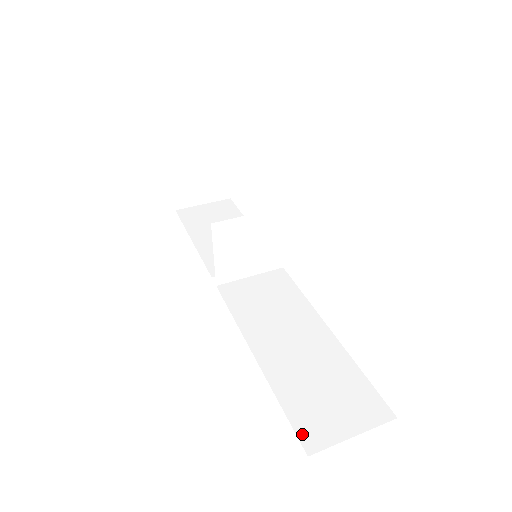
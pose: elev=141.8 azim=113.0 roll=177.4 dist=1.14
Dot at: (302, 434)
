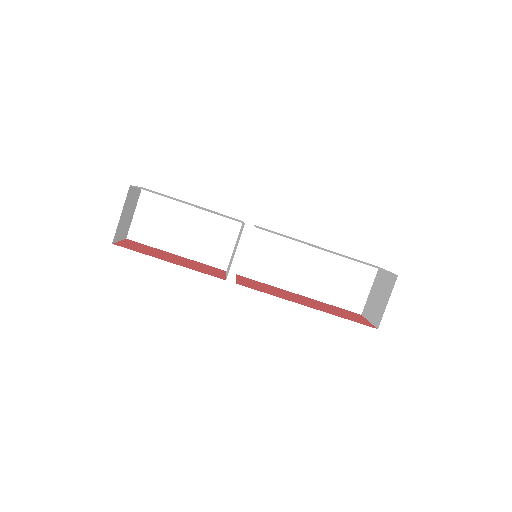
Dot at: (352, 309)
